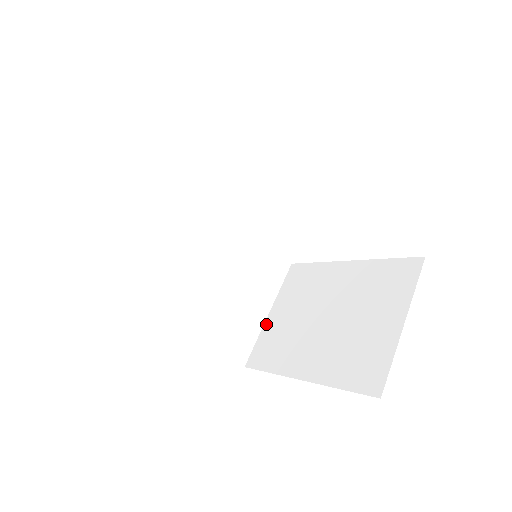
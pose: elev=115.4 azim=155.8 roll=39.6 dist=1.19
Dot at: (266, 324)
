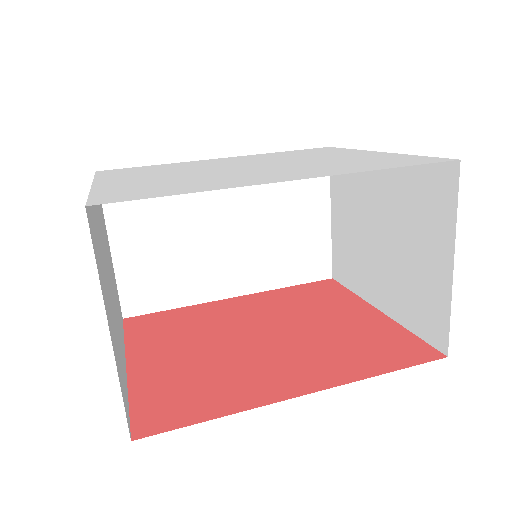
Dot at: (332, 231)
